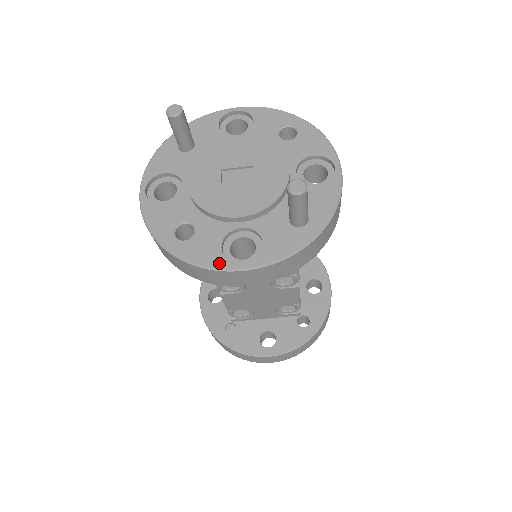
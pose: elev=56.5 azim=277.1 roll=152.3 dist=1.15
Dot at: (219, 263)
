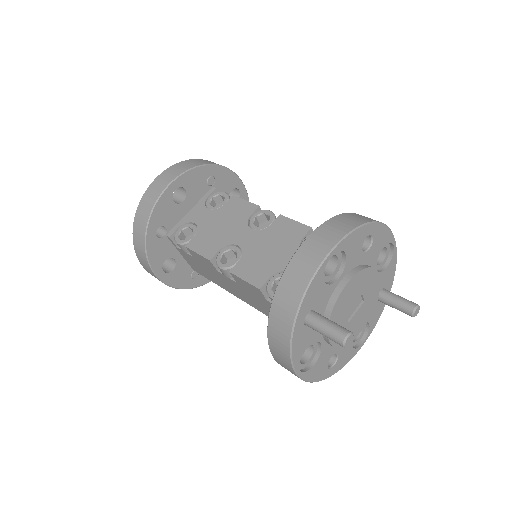
Dot at: occluded
